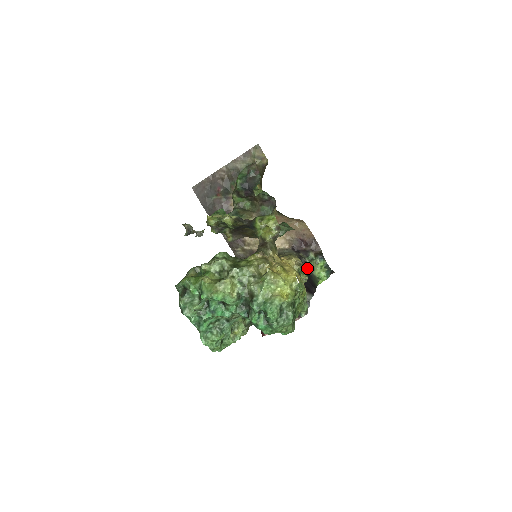
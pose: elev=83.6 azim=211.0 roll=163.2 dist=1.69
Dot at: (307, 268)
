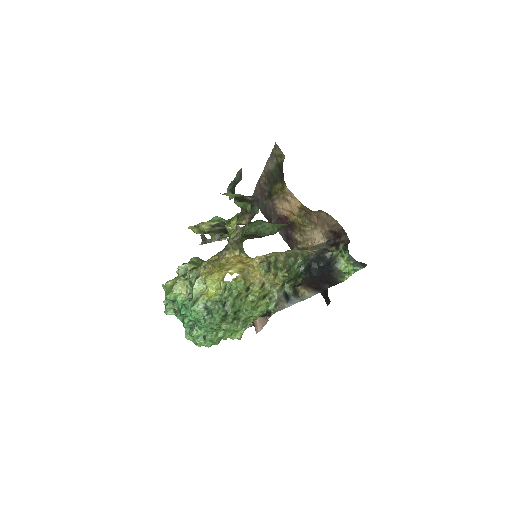
Dot at: (279, 264)
